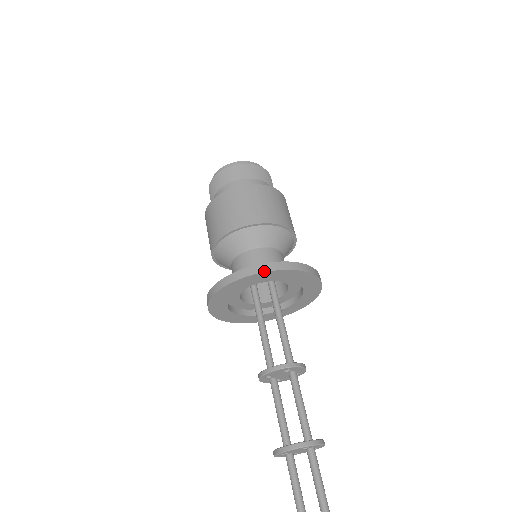
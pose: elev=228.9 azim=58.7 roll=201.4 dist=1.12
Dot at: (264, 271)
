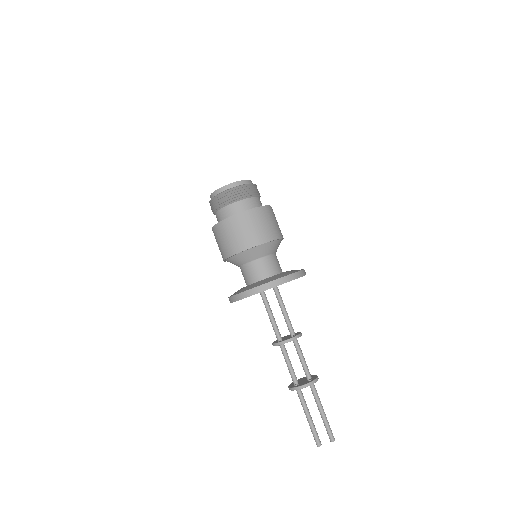
Dot at: (285, 282)
